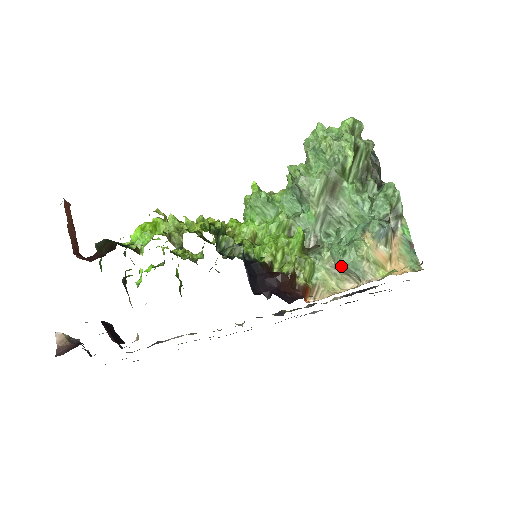
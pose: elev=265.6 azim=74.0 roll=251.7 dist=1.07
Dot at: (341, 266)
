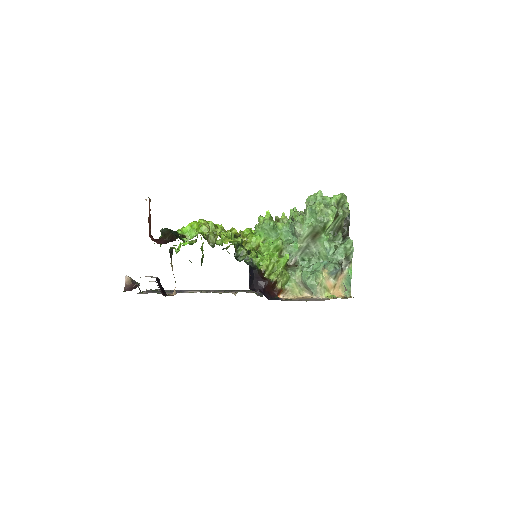
Dot at: (305, 284)
